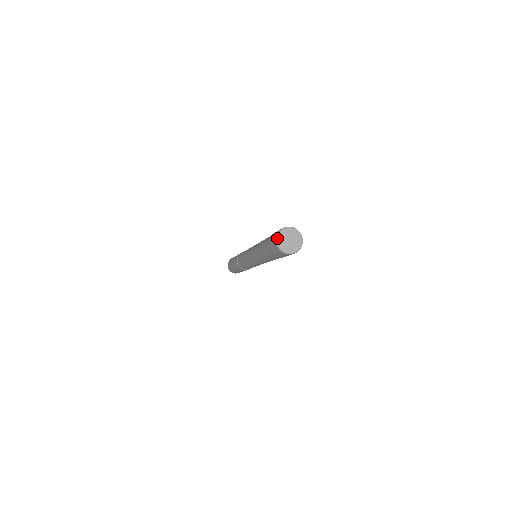
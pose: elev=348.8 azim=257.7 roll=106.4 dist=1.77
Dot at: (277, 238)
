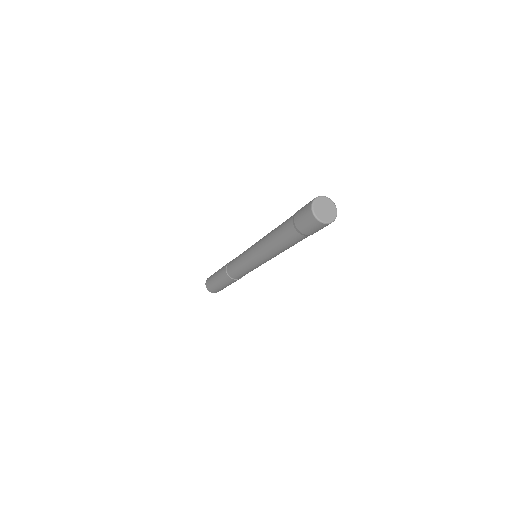
Dot at: (313, 210)
